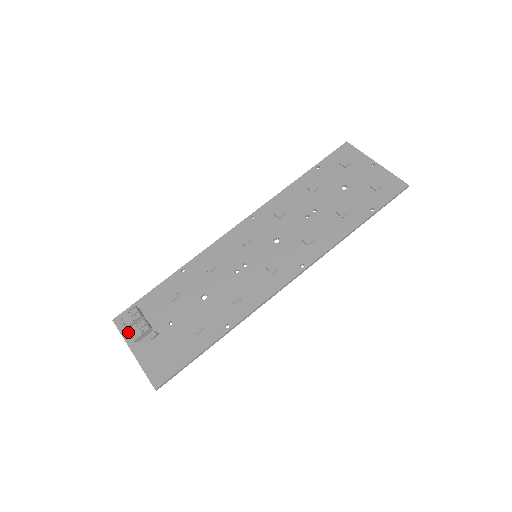
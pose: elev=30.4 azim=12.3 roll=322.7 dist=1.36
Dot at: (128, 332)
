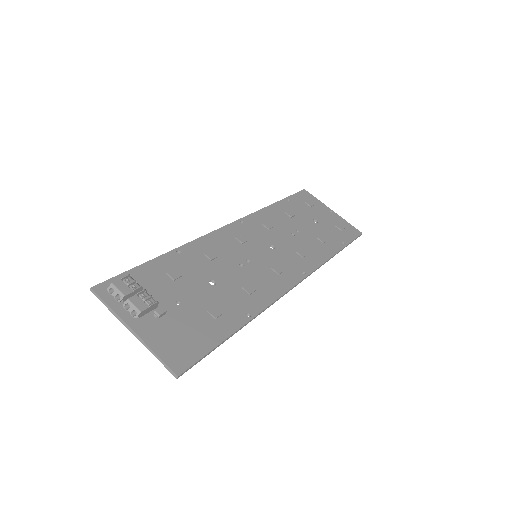
Dot at: (120, 305)
